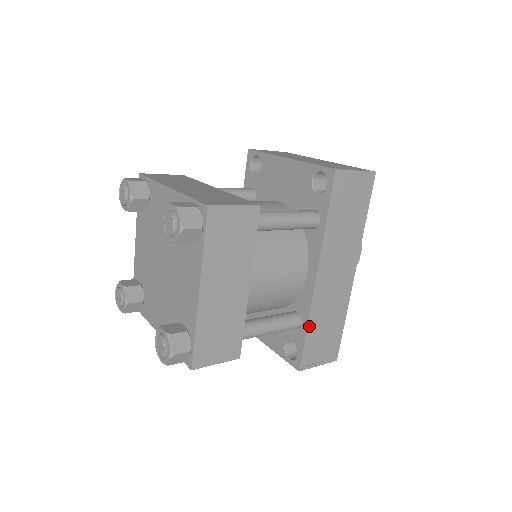
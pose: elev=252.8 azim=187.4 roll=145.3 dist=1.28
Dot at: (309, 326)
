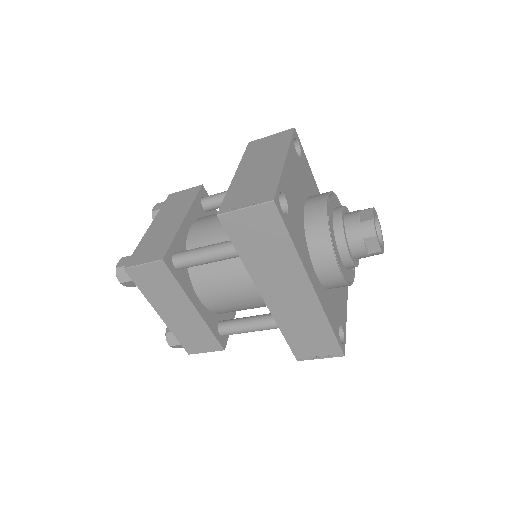
Dot at: (283, 331)
